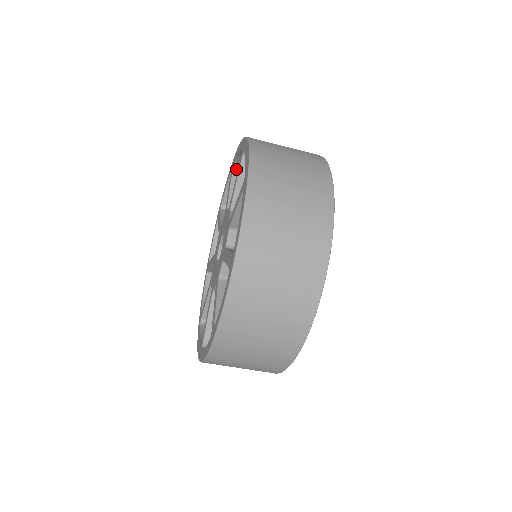
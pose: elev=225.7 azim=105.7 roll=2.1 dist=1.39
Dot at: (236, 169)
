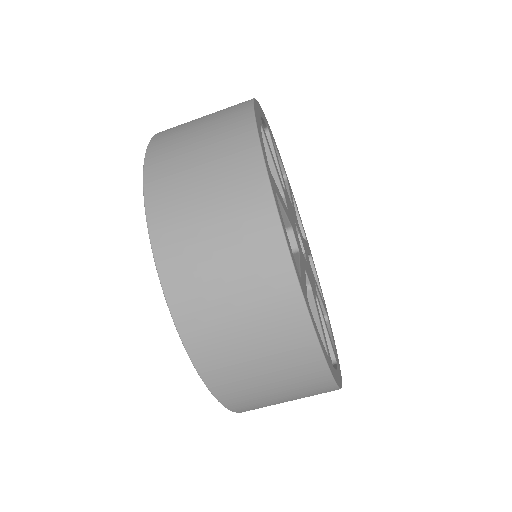
Dot at: occluded
